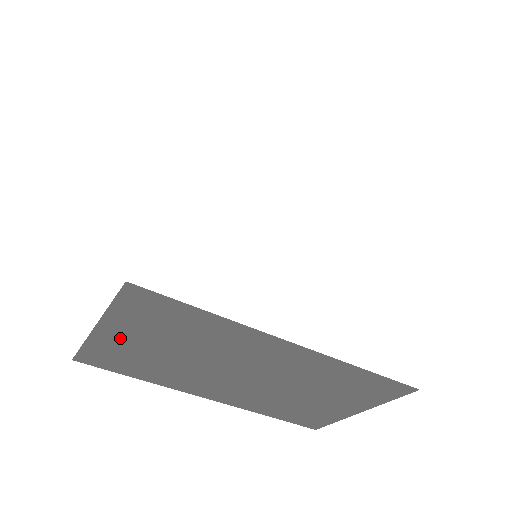
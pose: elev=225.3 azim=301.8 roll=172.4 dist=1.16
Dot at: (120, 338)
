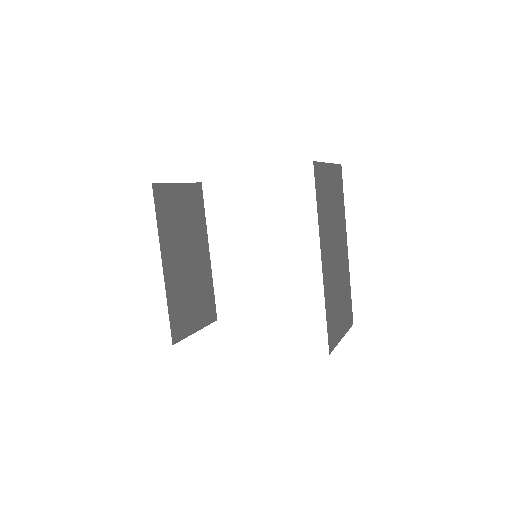
Dot at: occluded
